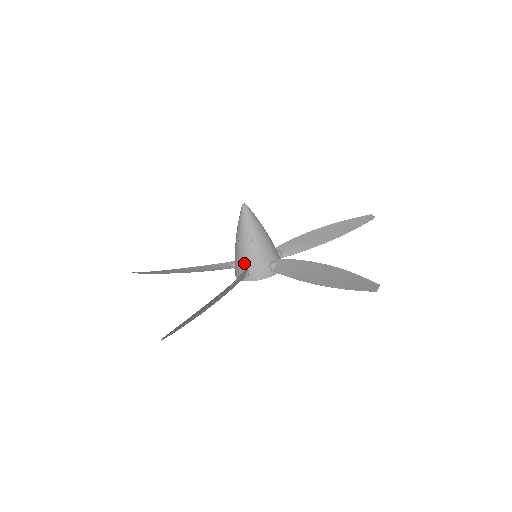
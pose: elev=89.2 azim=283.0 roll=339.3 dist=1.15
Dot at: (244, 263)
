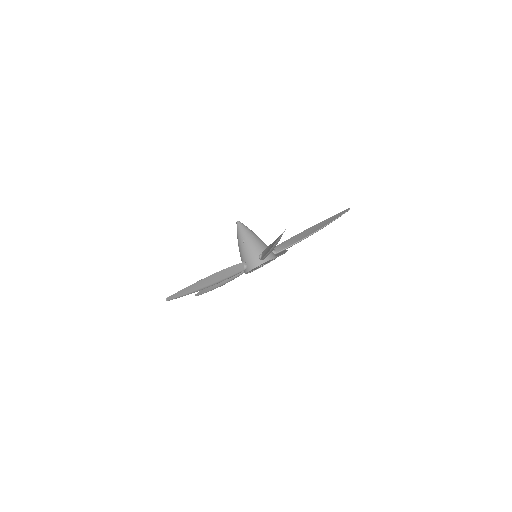
Dot at: (243, 260)
